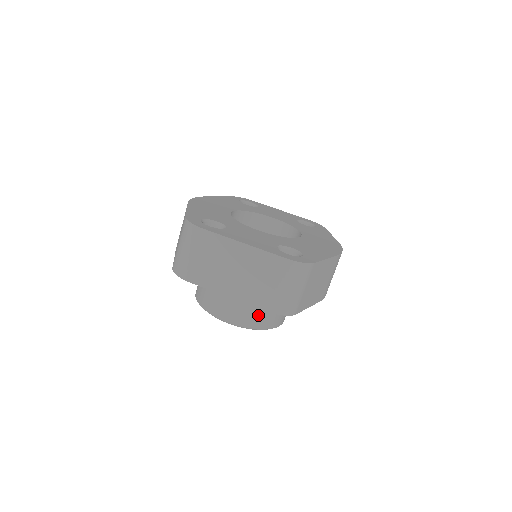
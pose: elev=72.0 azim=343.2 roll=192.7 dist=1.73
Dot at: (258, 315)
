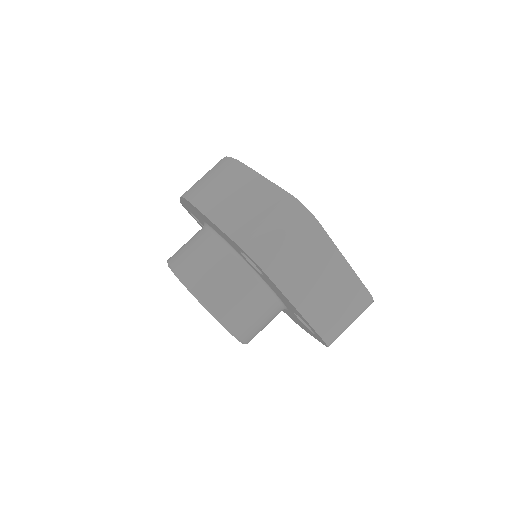
Dot at: (256, 327)
